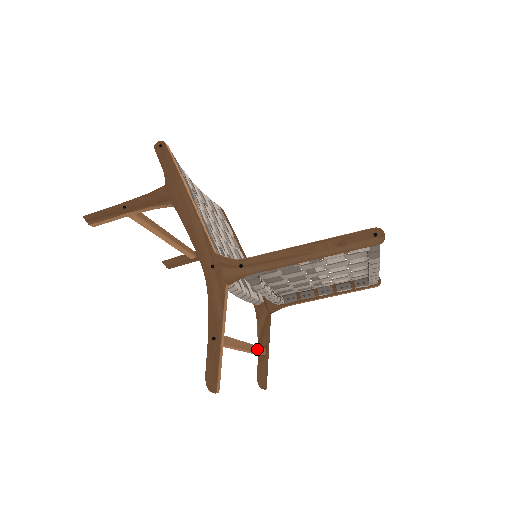
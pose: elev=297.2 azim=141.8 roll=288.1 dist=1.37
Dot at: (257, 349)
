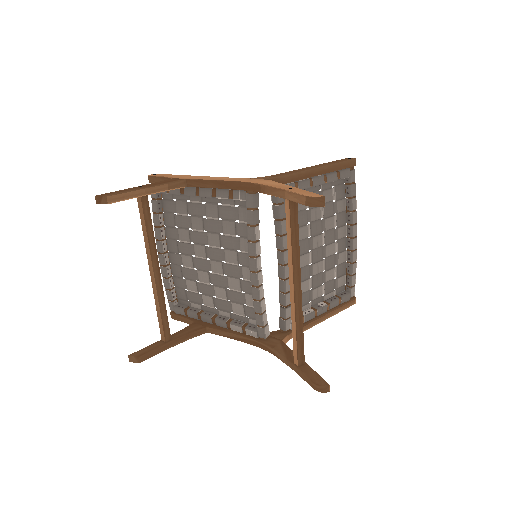
Dot at: (300, 325)
